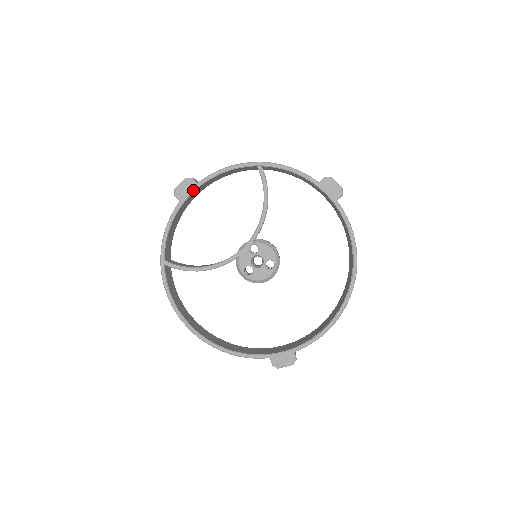
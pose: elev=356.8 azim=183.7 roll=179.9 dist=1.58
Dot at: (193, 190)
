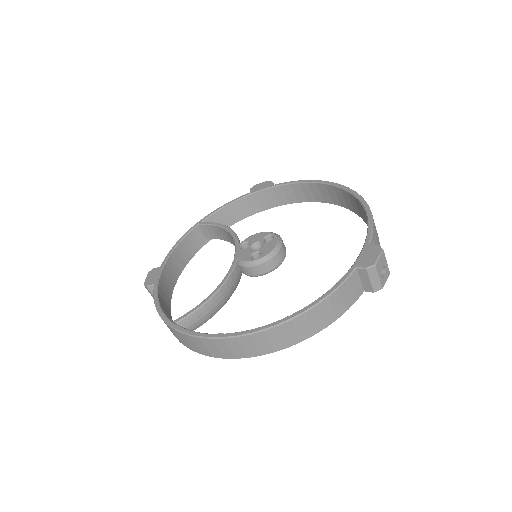
Dot at: (160, 271)
